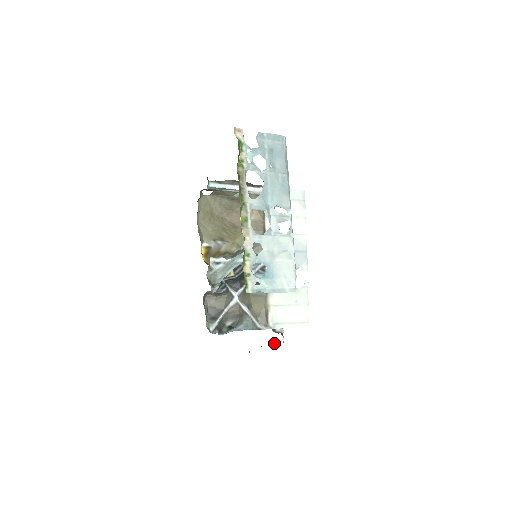
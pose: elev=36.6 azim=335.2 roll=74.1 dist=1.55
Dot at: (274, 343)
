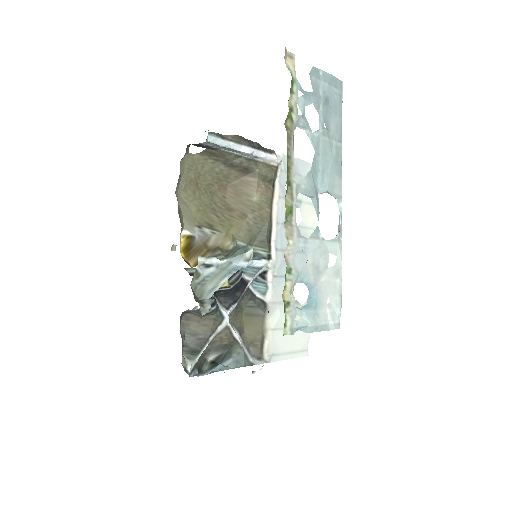
Dot at: (252, 372)
